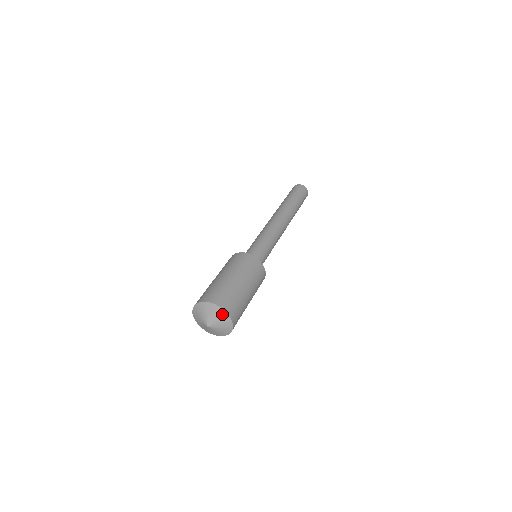
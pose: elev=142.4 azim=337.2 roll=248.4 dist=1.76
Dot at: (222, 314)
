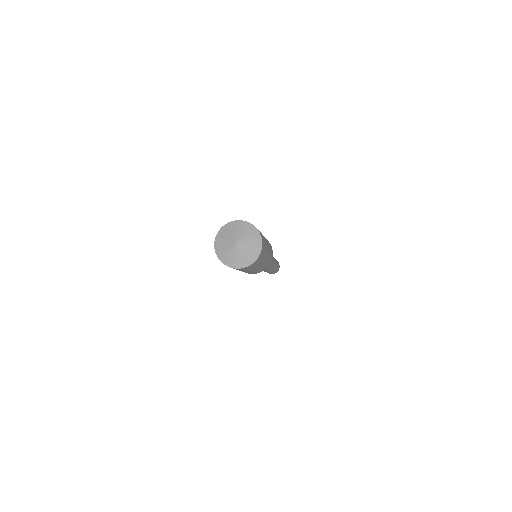
Dot at: (257, 239)
